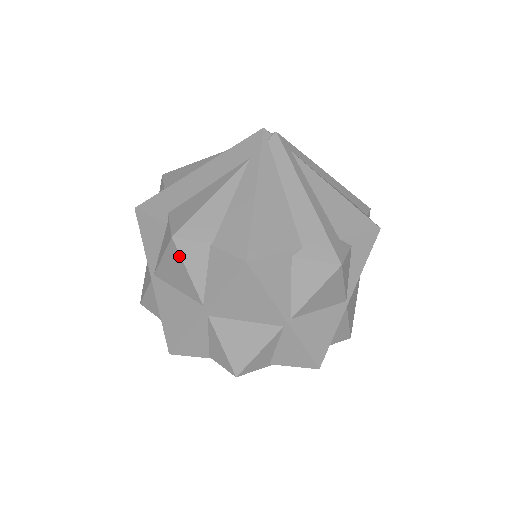
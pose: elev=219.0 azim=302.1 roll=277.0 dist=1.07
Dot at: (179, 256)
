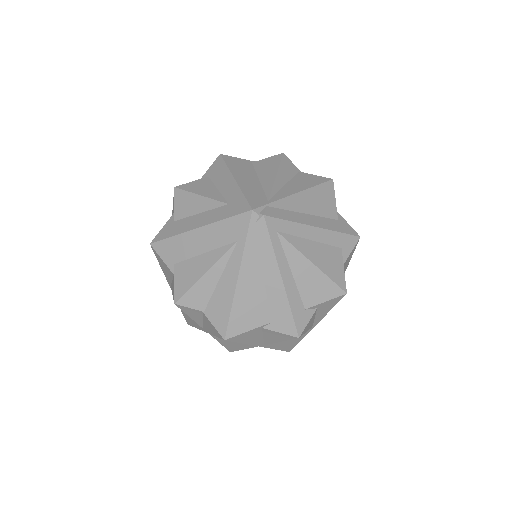
Dot at: (182, 310)
